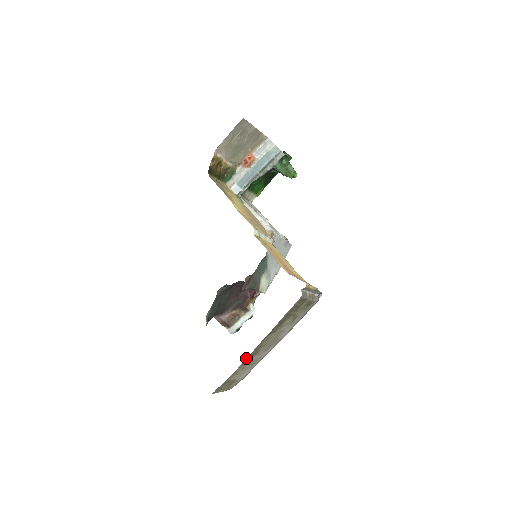
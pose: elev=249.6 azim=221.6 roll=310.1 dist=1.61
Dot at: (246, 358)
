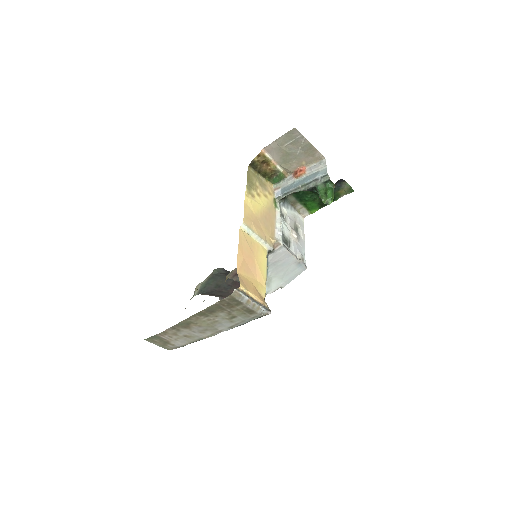
Dot at: occluded
